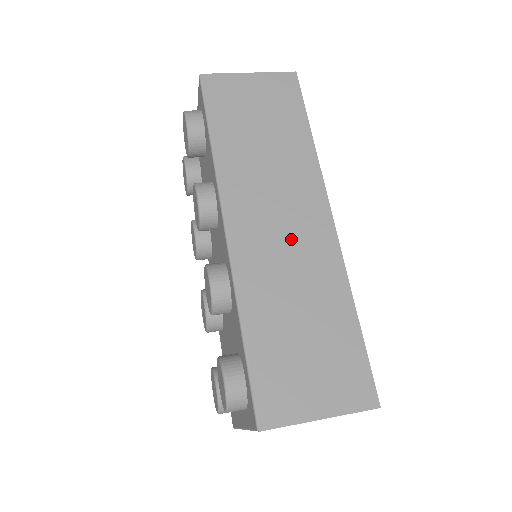
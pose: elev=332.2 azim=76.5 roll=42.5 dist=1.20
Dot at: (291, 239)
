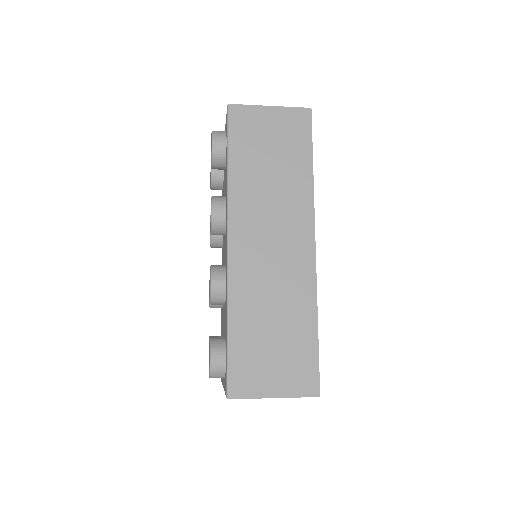
Dot at: (278, 259)
